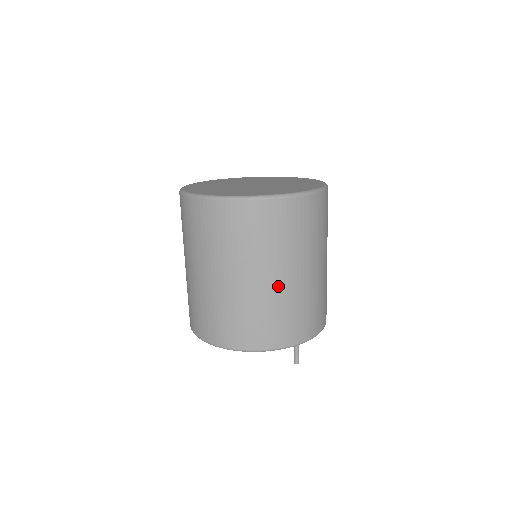
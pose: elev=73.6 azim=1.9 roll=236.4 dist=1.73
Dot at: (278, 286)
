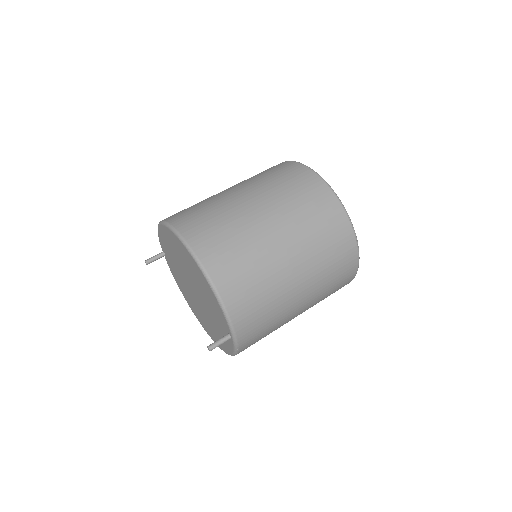
Dot at: (290, 285)
